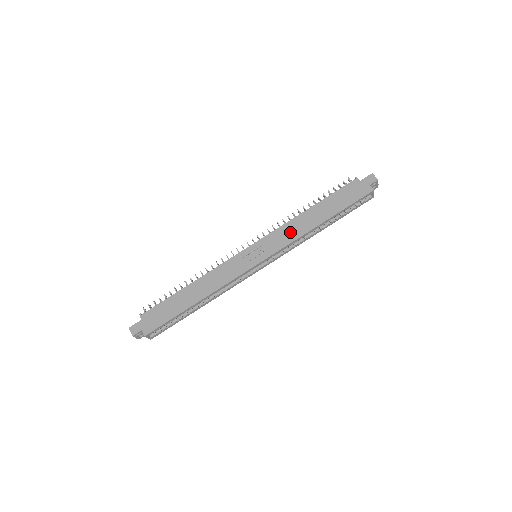
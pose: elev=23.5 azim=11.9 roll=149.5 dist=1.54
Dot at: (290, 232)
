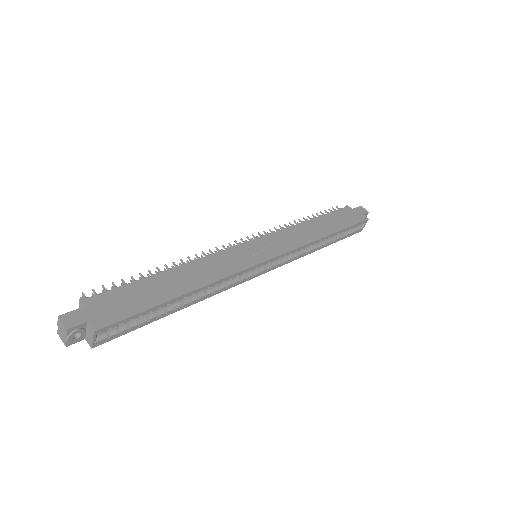
Dot at: (297, 236)
